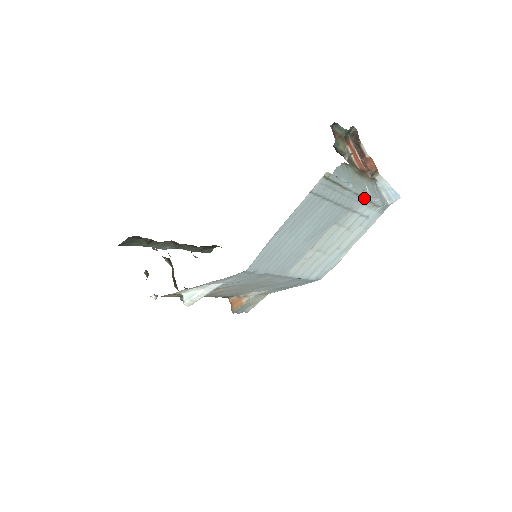
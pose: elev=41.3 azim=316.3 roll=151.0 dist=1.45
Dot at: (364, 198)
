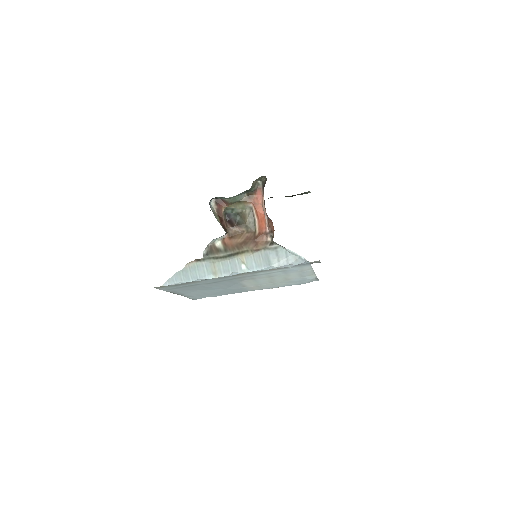
Dot at: (244, 273)
